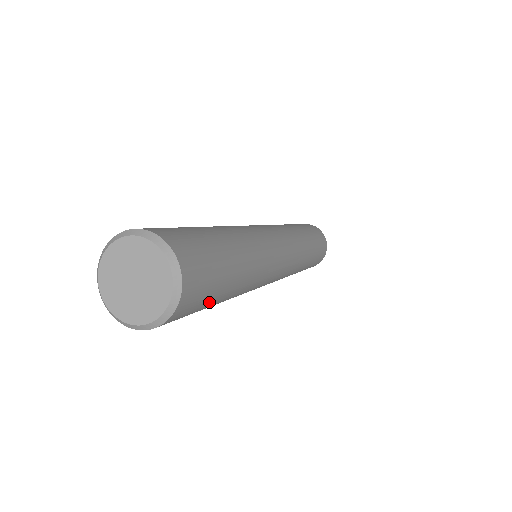
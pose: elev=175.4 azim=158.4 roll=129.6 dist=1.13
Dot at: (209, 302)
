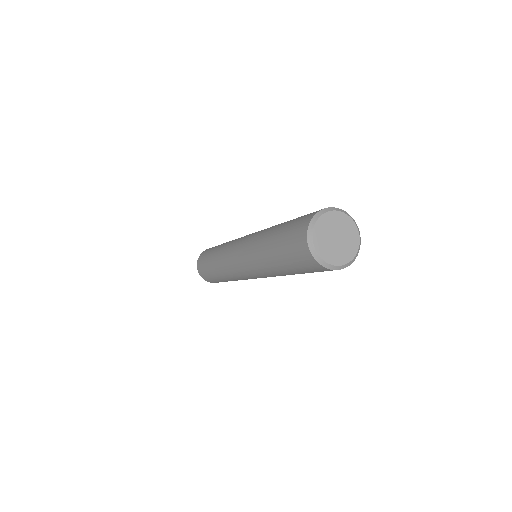
Dot at: (312, 272)
